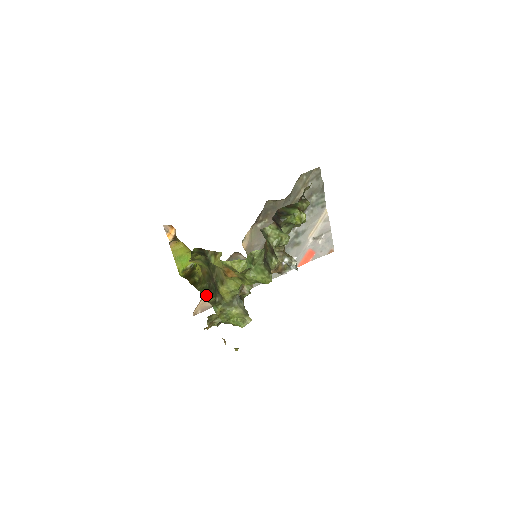
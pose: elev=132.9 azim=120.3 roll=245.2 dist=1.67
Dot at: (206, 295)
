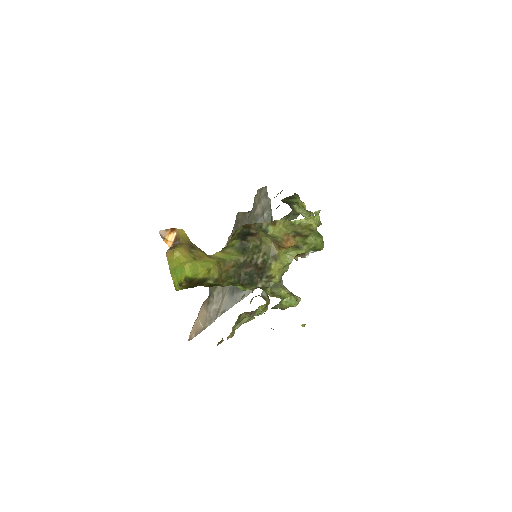
Dot at: (241, 287)
